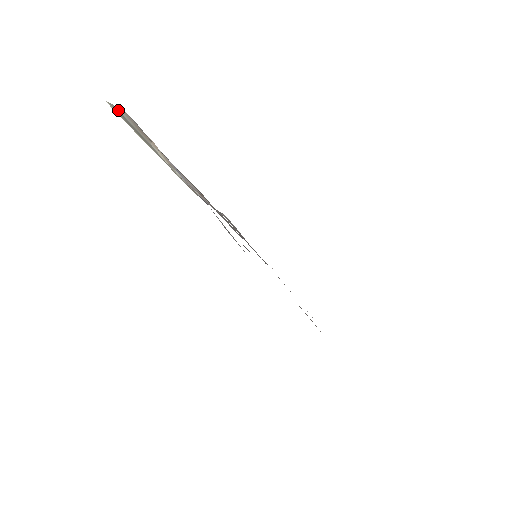
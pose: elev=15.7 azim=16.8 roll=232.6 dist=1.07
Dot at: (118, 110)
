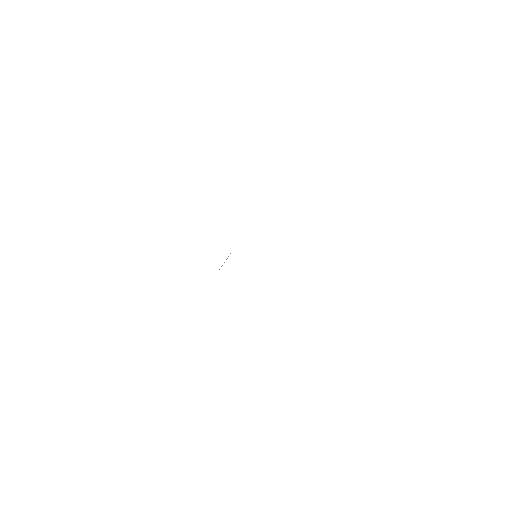
Dot at: occluded
